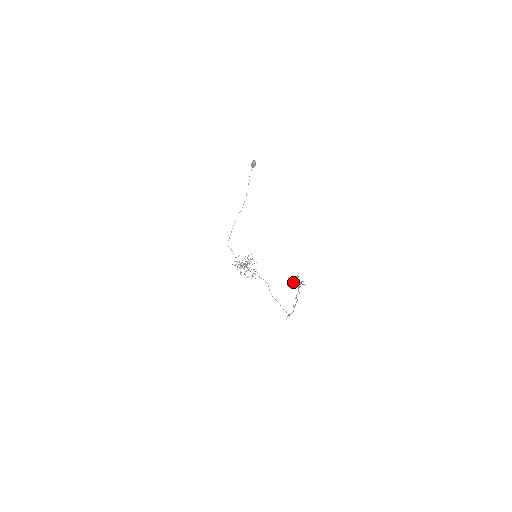
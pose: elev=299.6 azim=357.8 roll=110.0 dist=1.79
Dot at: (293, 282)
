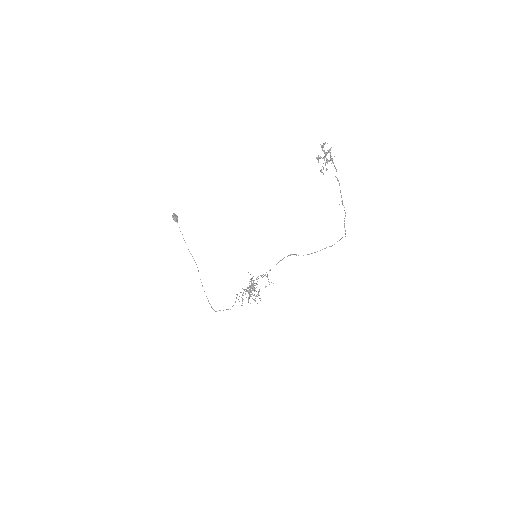
Dot at: occluded
